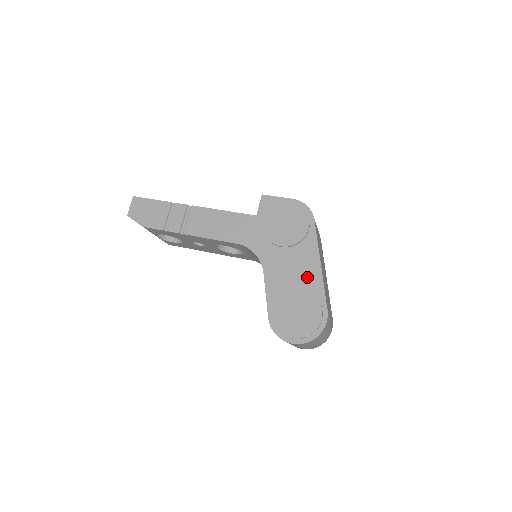
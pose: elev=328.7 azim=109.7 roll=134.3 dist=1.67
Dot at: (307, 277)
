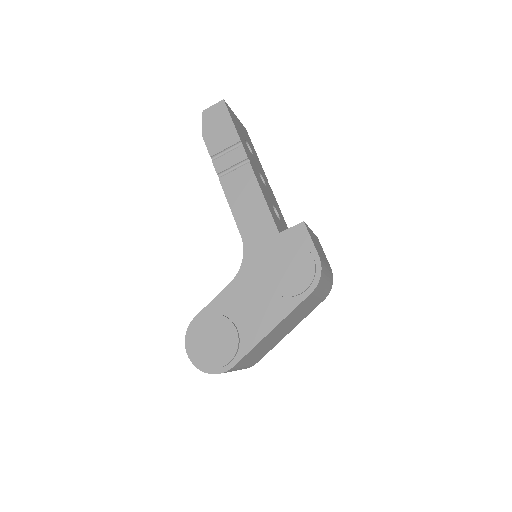
Dot at: (251, 326)
